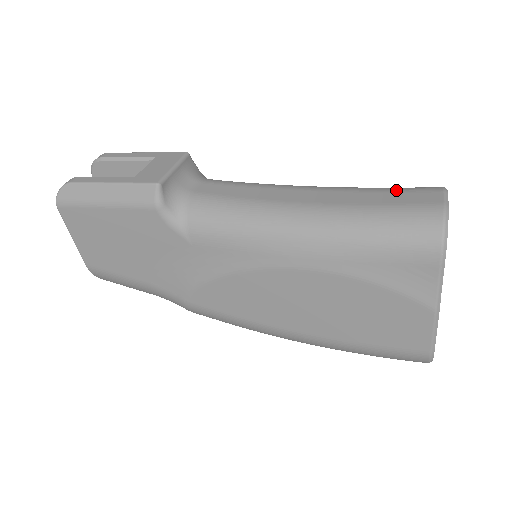
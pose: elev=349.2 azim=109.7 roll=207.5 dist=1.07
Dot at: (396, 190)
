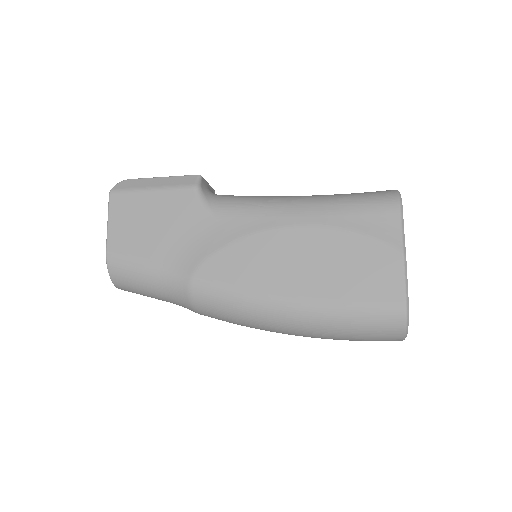
Dot at: occluded
